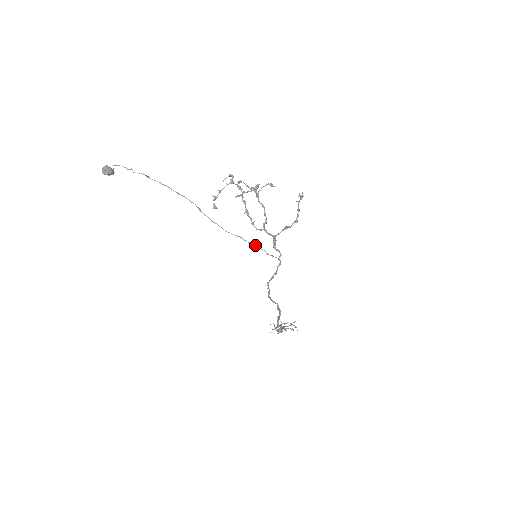
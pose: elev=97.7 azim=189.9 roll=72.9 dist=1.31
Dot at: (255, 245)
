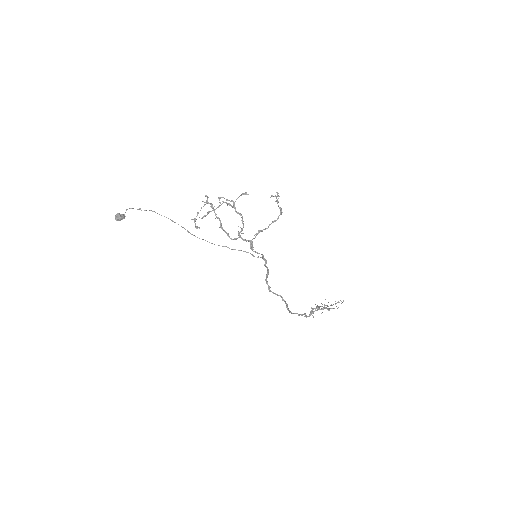
Dot at: occluded
